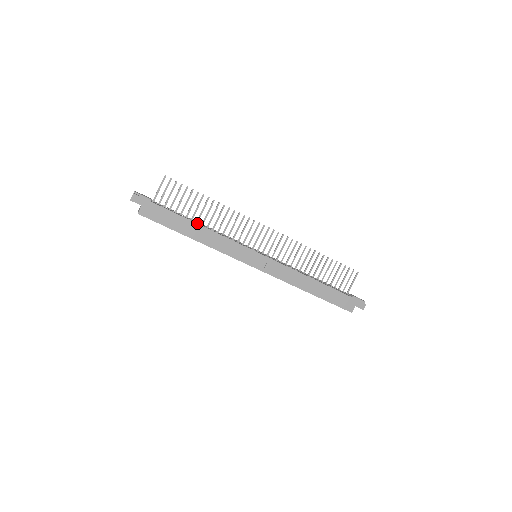
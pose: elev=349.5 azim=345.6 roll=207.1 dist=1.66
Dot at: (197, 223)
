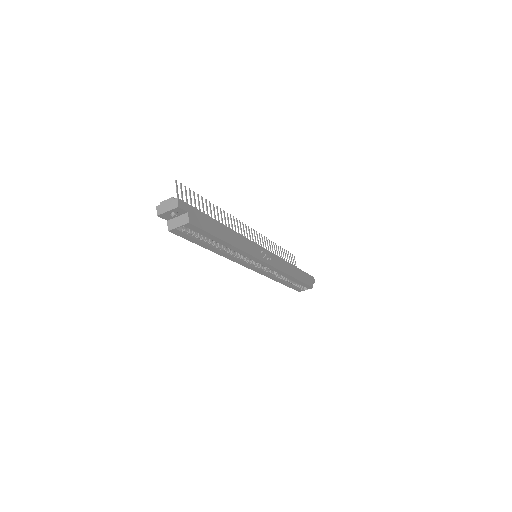
Dot at: occluded
